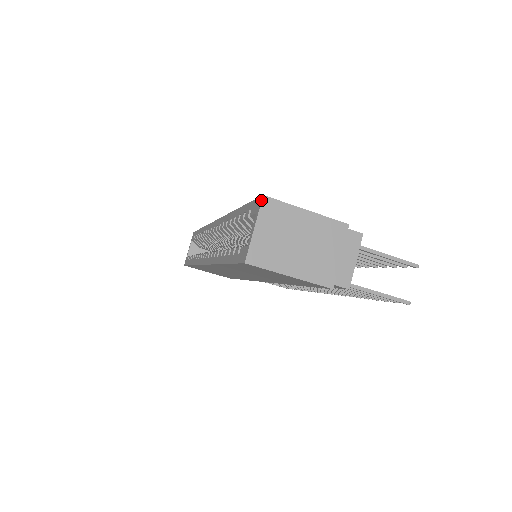
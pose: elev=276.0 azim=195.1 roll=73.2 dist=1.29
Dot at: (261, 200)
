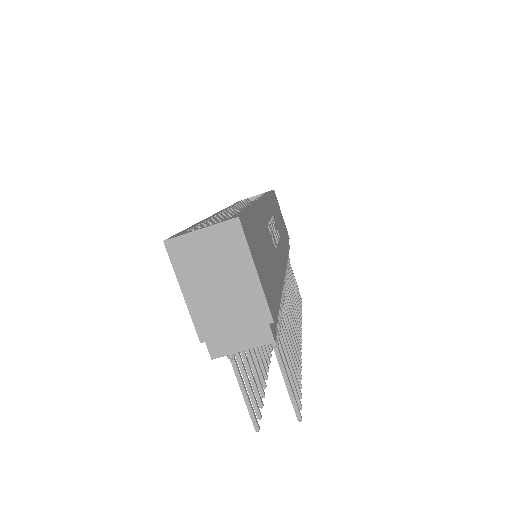
Dot at: (233, 218)
